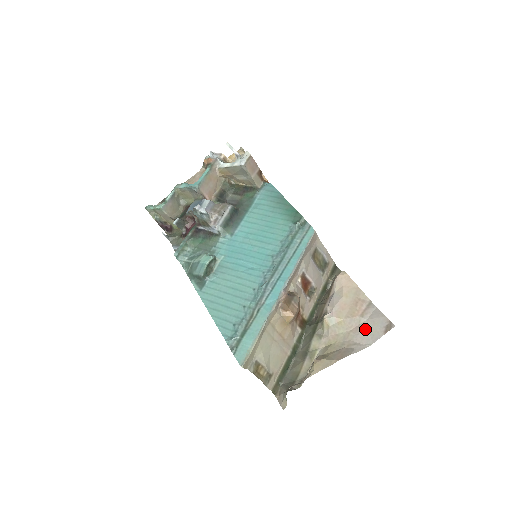
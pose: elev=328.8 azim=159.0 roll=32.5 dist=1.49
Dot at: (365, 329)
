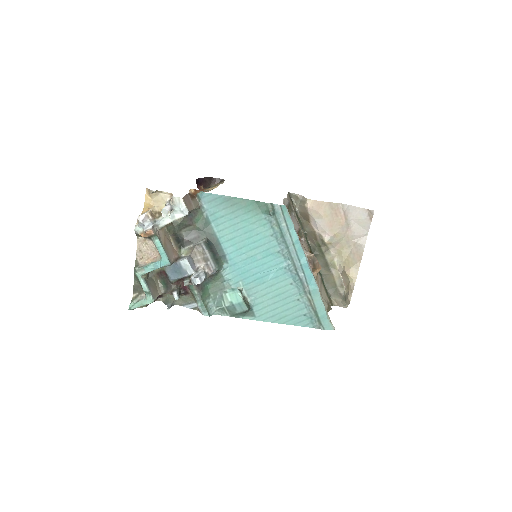
Dot at: (356, 226)
